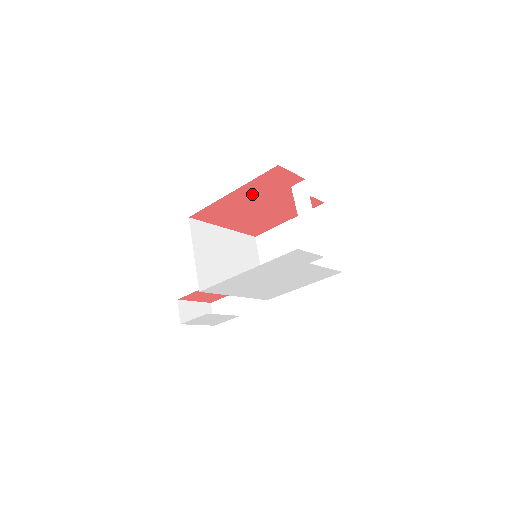
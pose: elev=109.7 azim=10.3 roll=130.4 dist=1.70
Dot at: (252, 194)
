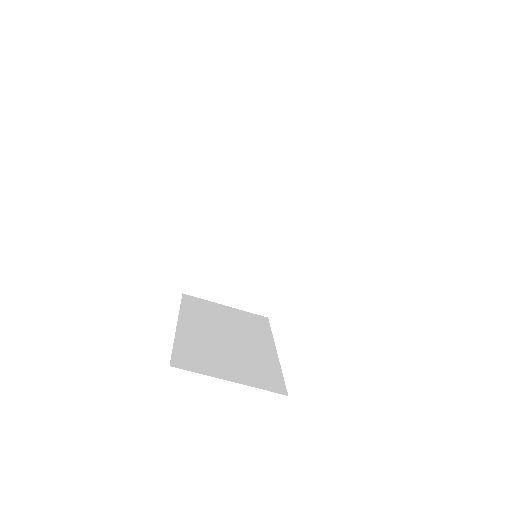
Dot at: occluded
